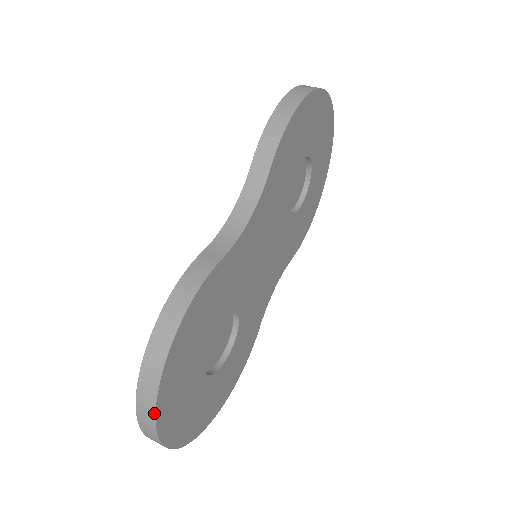
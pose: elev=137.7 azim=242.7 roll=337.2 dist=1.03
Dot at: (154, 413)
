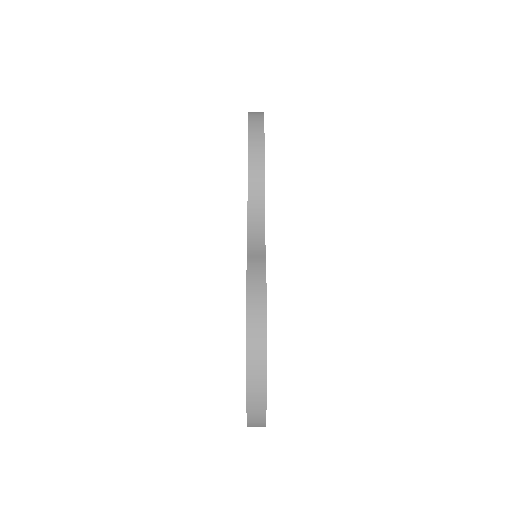
Dot at: (265, 391)
